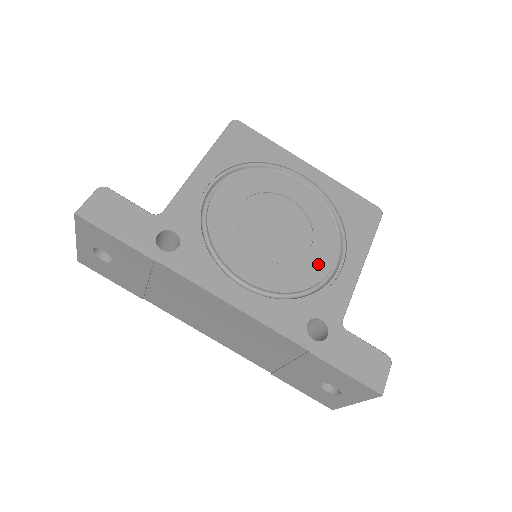
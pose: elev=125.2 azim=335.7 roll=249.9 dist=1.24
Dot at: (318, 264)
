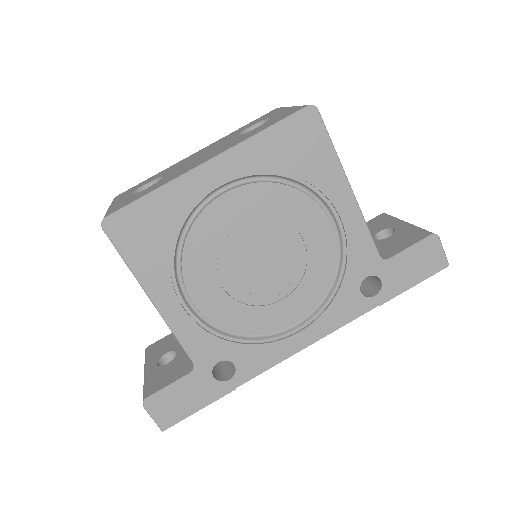
Dot at: (322, 243)
